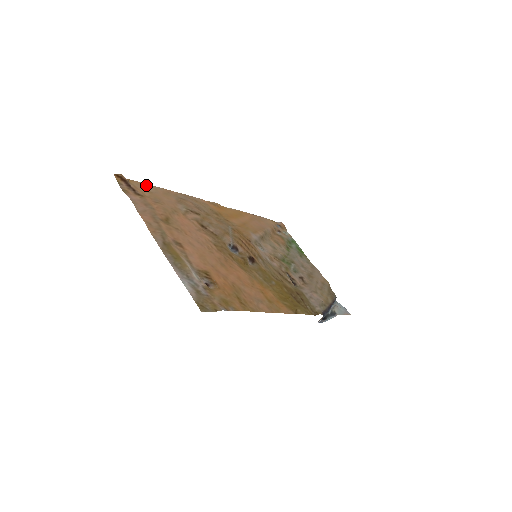
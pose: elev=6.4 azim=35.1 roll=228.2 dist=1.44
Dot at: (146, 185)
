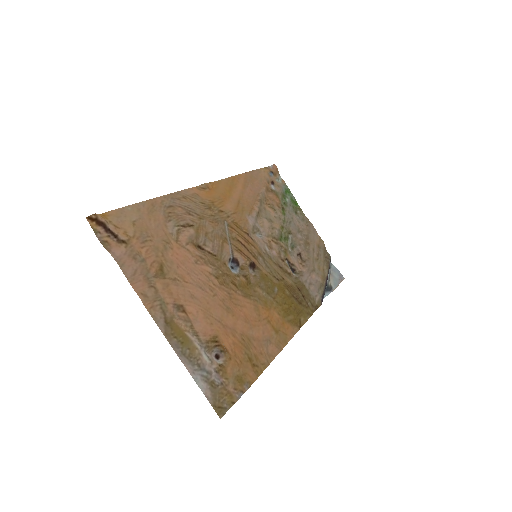
Dot at: (126, 210)
